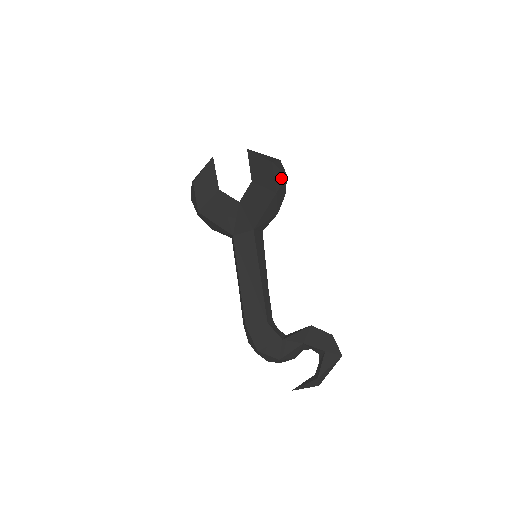
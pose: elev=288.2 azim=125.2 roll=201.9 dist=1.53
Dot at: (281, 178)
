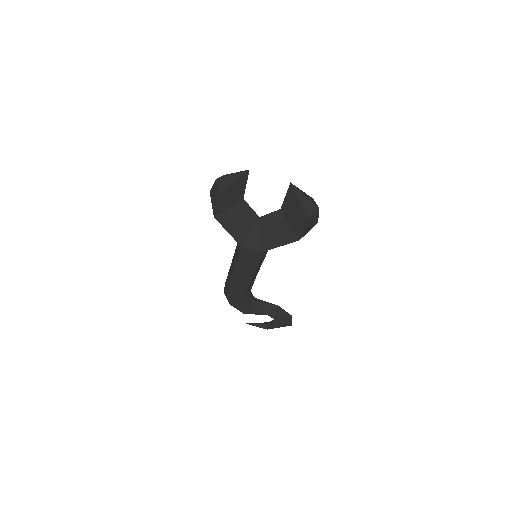
Dot at: (310, 227)
